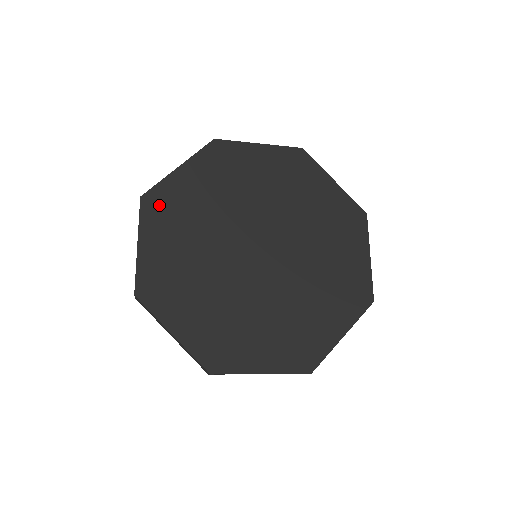
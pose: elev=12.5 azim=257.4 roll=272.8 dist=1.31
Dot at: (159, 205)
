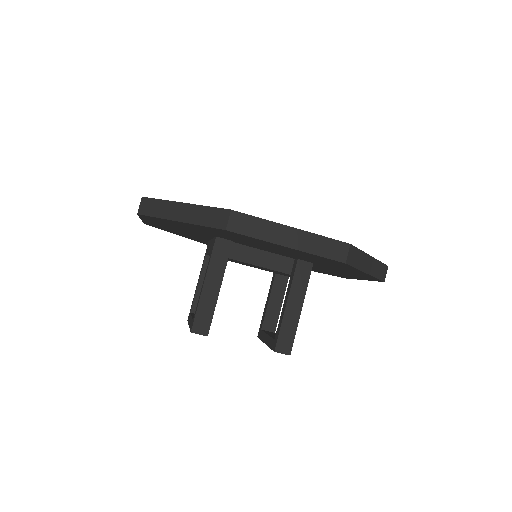
Dot at: occluded
